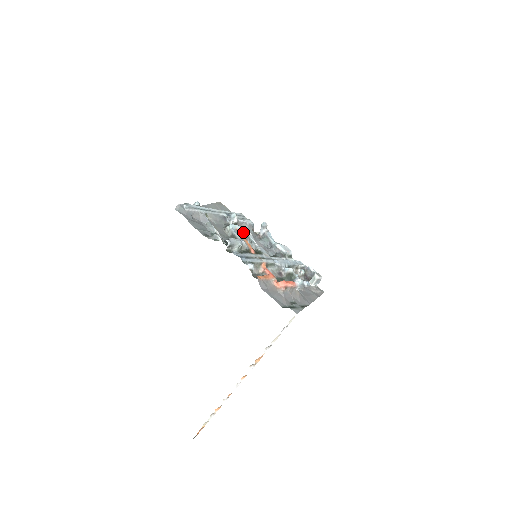
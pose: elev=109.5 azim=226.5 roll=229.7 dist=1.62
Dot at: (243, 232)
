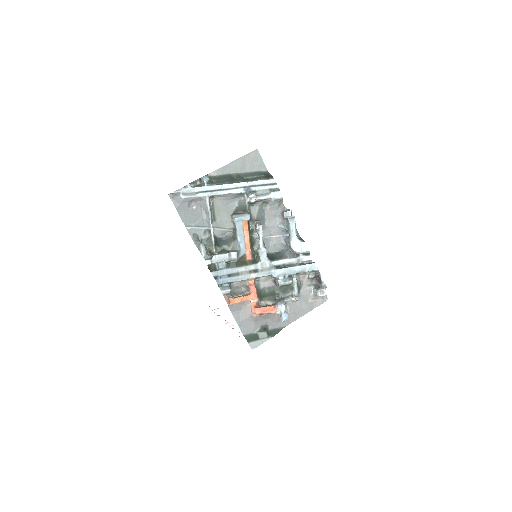
Dot at: (261, 211)
